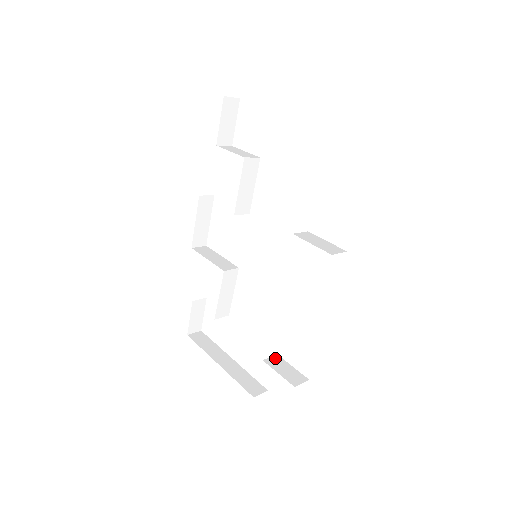
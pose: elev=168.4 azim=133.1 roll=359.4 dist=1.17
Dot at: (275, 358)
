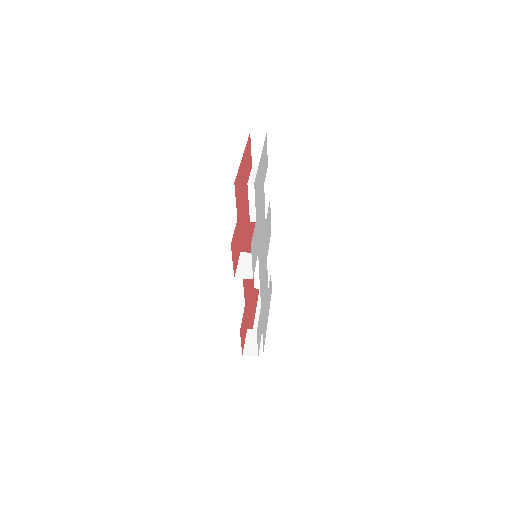
Dot at: occluded
